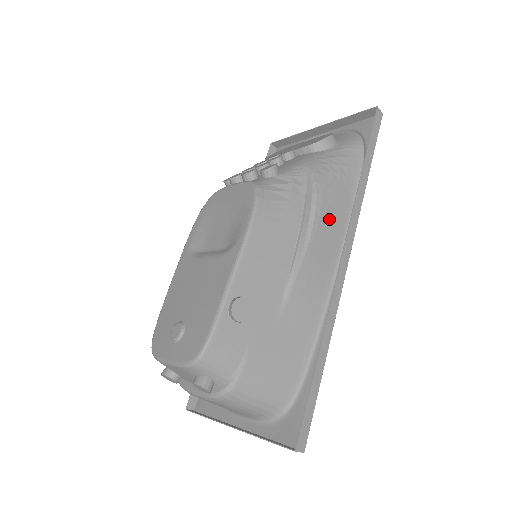
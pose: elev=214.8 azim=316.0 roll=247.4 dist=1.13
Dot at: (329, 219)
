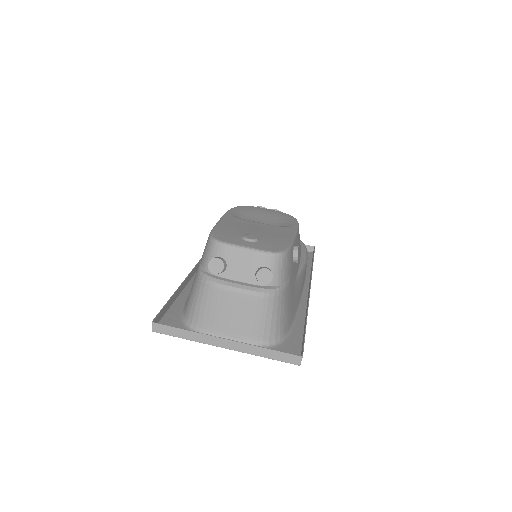
Dot at: (306, 266)
